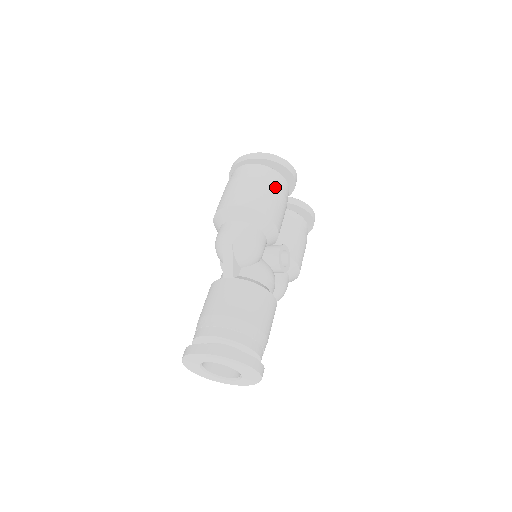
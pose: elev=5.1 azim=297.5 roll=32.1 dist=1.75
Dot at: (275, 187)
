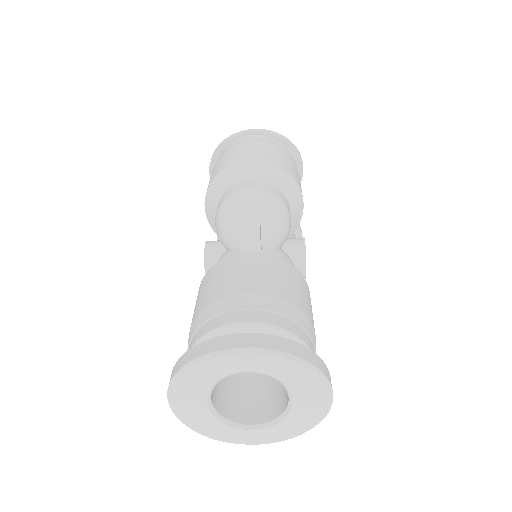
Dot at: (294, 164)
